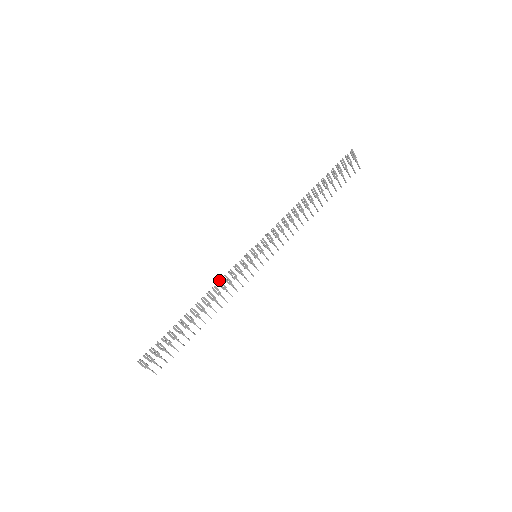
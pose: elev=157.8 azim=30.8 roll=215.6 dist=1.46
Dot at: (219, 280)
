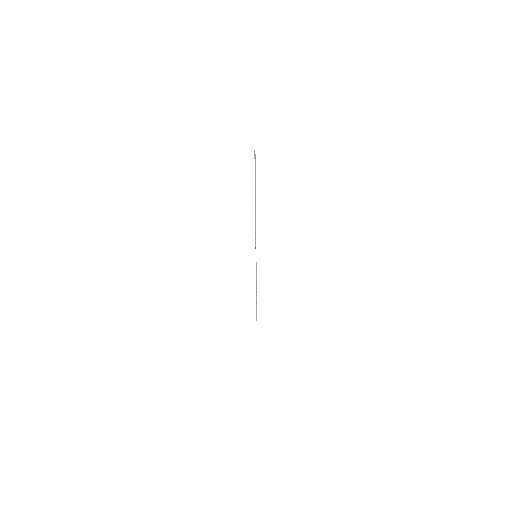
Dot at: (256, 283)
